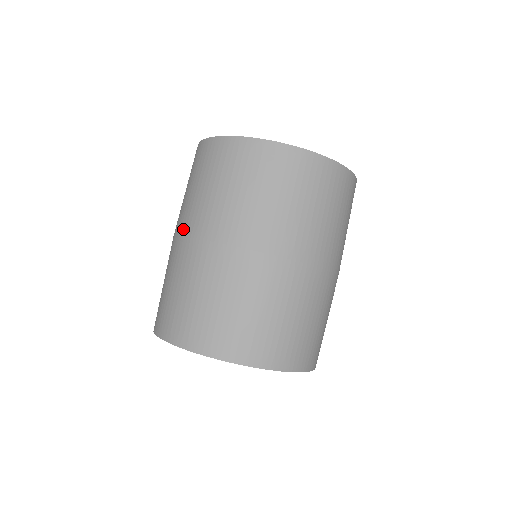
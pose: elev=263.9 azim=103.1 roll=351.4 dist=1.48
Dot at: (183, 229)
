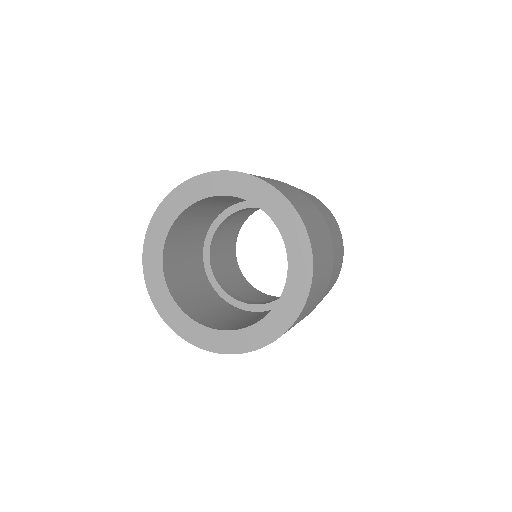
Dot at: occluded
